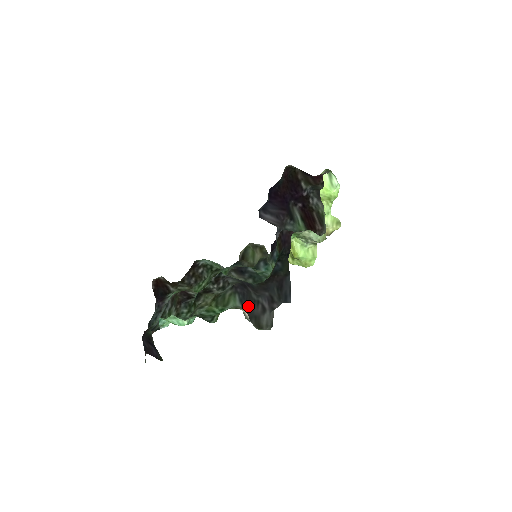
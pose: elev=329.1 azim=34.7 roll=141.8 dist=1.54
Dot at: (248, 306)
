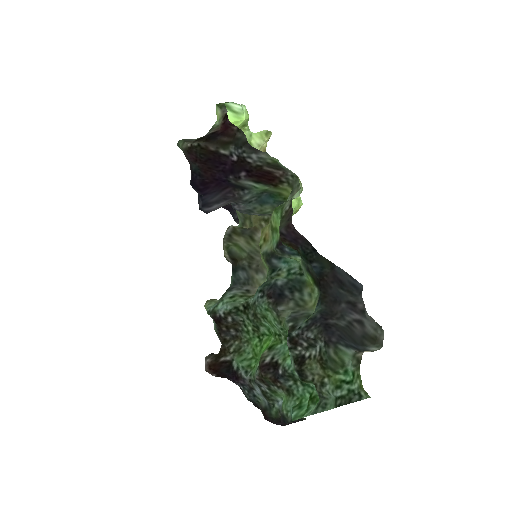
Dot at: (350, 338)
